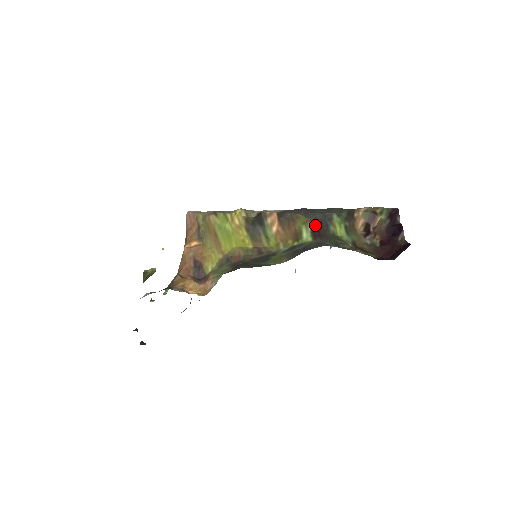
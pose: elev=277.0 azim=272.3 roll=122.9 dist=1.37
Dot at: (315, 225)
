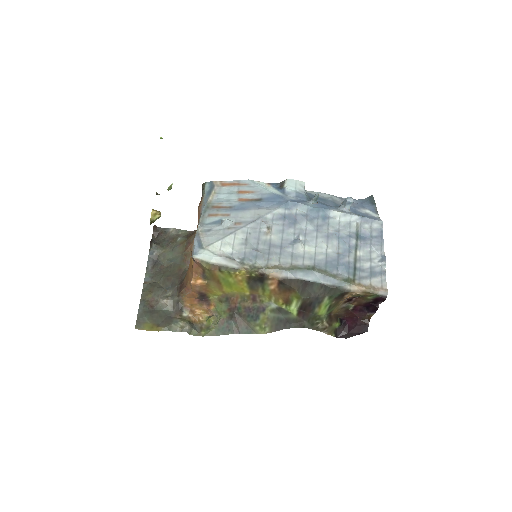
Dot at: (305, 304)
